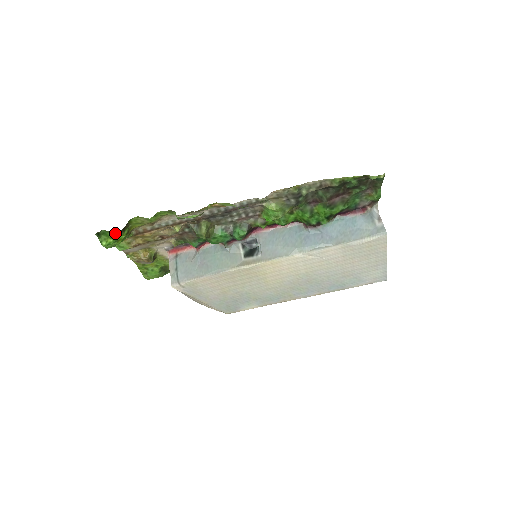
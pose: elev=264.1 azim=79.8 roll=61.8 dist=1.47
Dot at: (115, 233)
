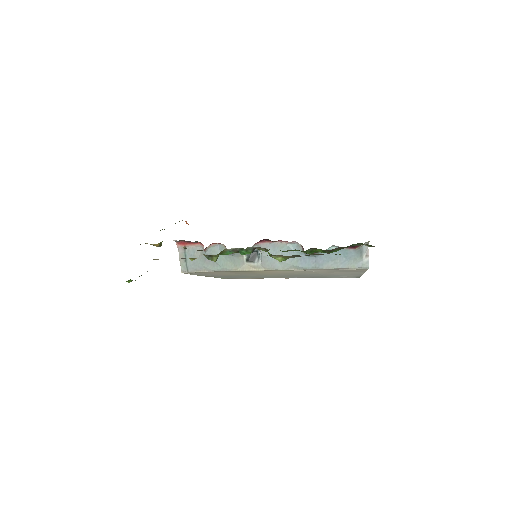
Dot at: occluded
